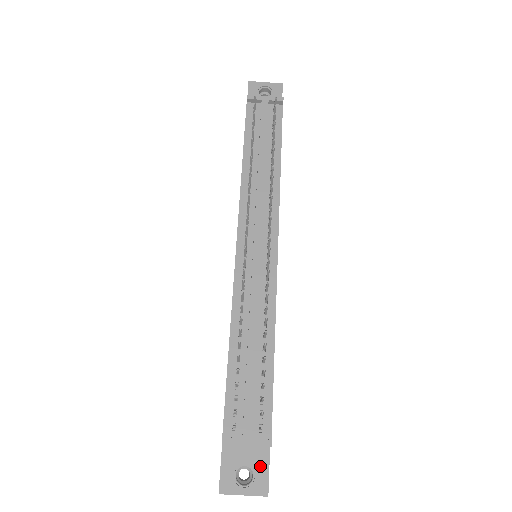
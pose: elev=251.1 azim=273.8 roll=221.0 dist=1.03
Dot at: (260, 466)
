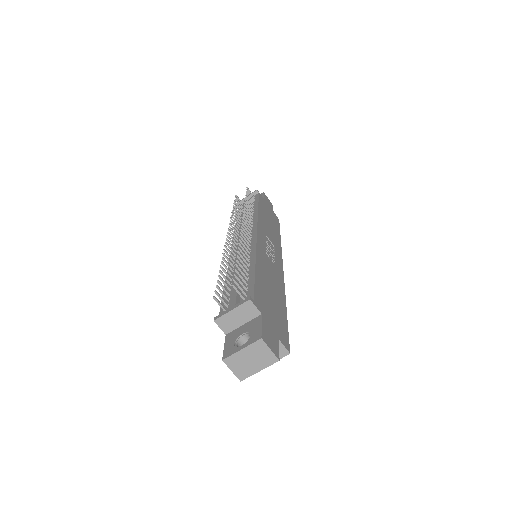
Dot at: (254, 328)
